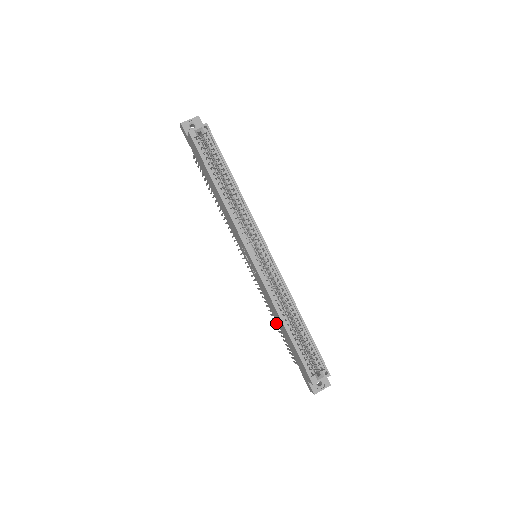
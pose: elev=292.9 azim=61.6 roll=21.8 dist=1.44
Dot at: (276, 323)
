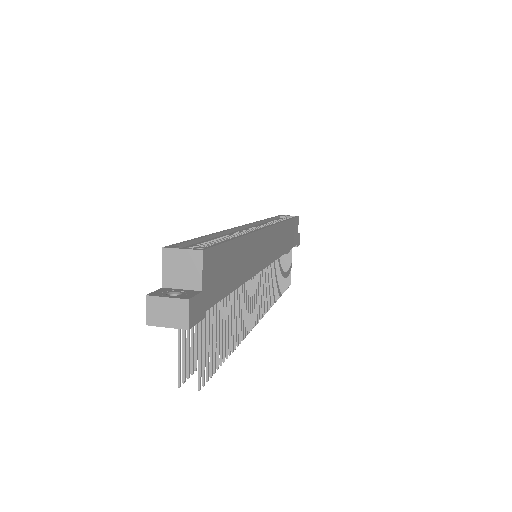
Dot at: occluded
